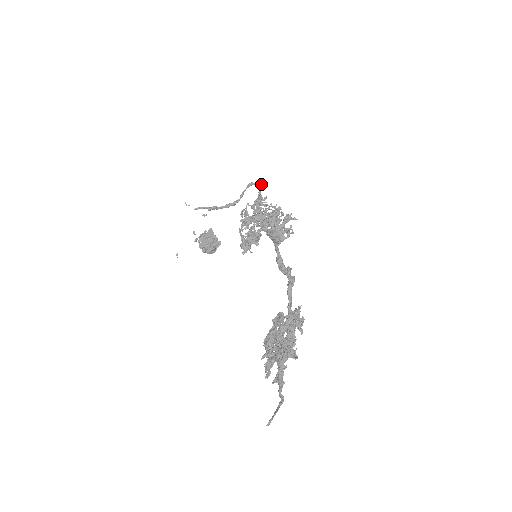
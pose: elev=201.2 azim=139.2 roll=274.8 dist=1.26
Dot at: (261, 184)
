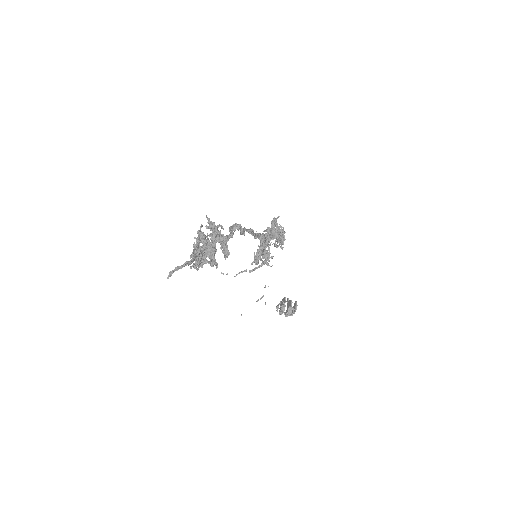
Dot at: occluded
